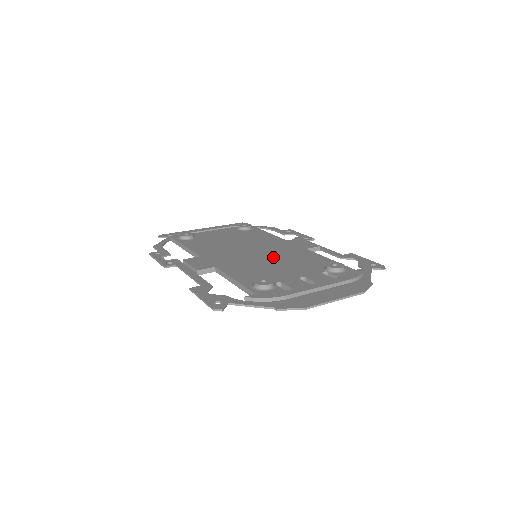
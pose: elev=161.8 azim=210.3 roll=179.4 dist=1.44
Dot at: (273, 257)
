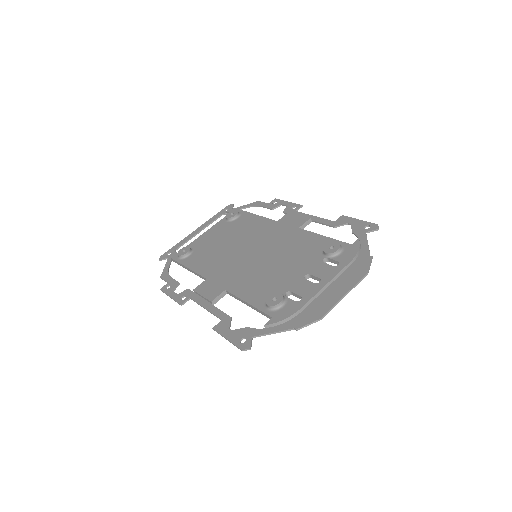
Dot at: (272, 254)
